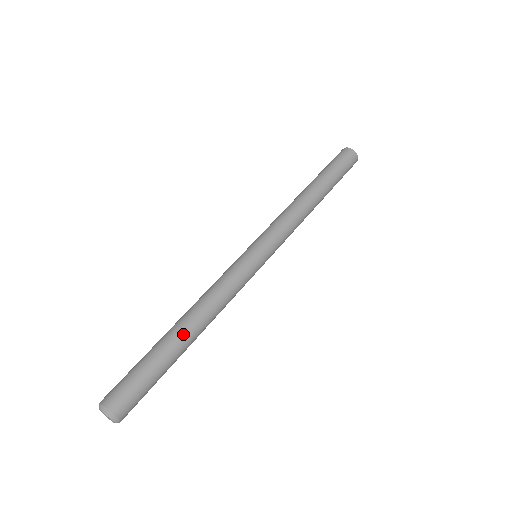
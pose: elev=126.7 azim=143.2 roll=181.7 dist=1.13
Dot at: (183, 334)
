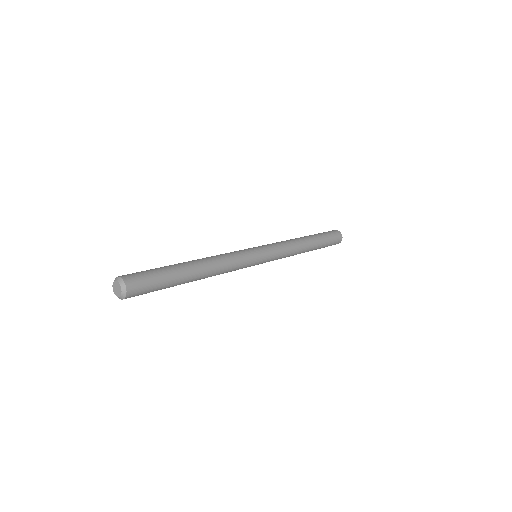
Dot at: (194, 269)
